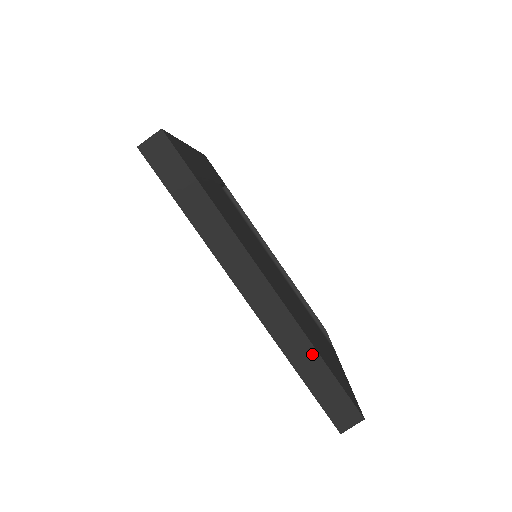
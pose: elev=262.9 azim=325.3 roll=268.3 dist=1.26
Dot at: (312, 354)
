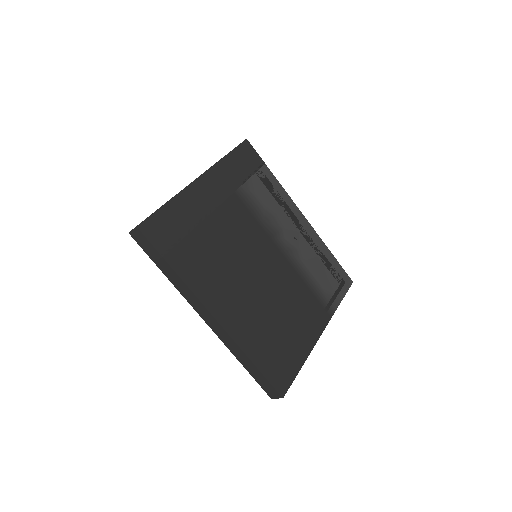
Dot at: (247, 359)
